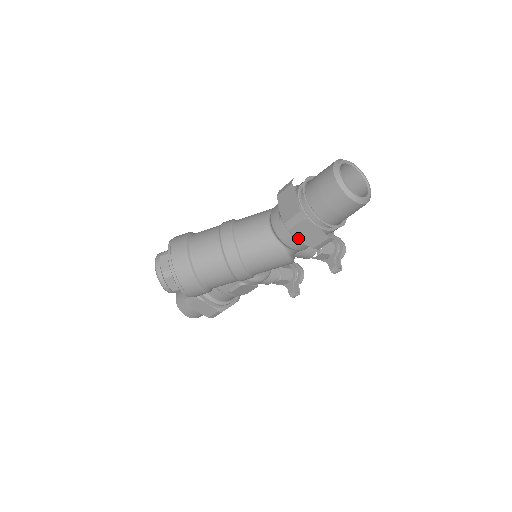
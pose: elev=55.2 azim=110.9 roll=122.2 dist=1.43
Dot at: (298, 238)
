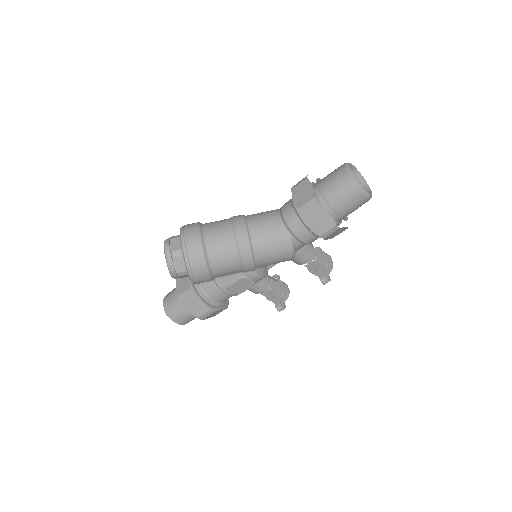
Dot at: (308, 224)
